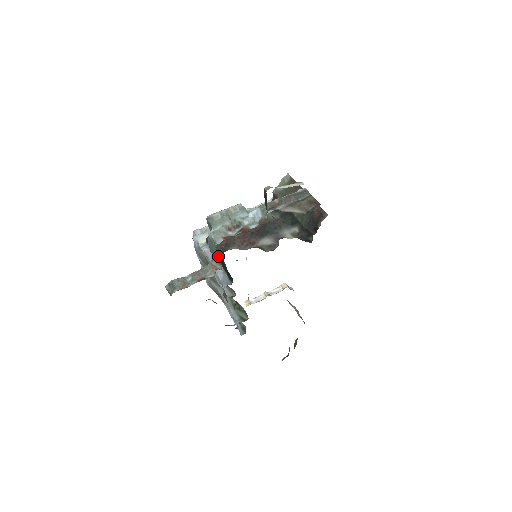
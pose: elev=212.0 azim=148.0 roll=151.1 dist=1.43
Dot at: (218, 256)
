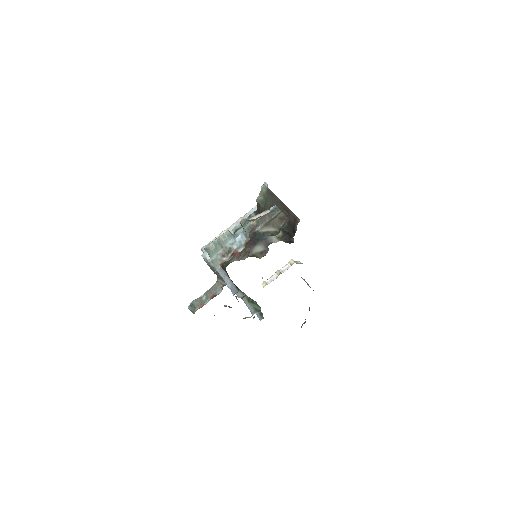
Dot at: (221, 277)
